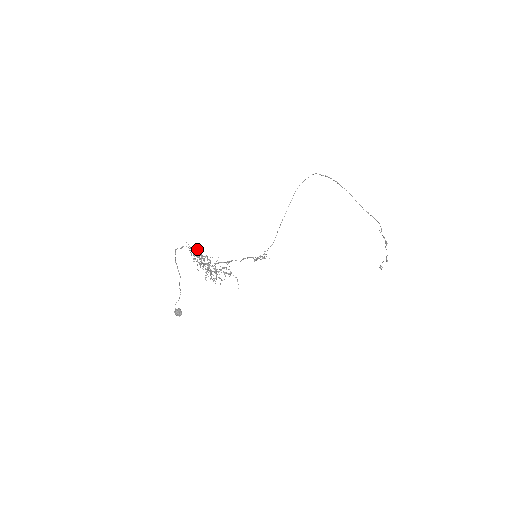
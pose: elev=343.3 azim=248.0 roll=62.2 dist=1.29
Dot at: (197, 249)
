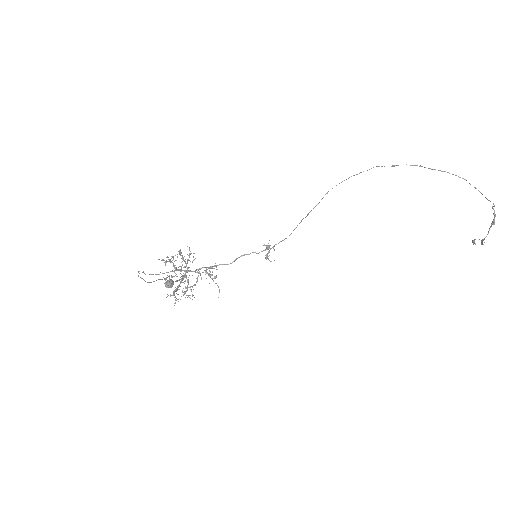
Dot at: occluded
